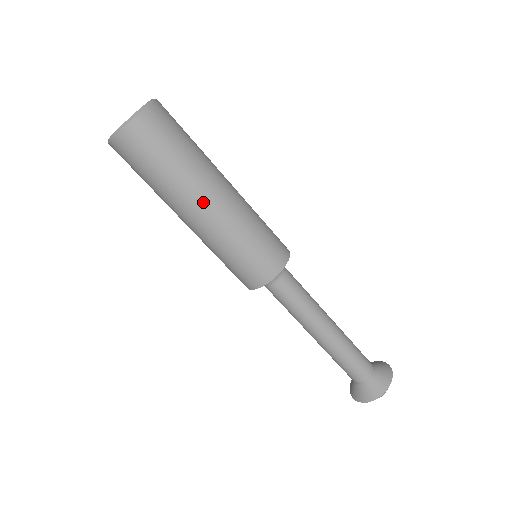
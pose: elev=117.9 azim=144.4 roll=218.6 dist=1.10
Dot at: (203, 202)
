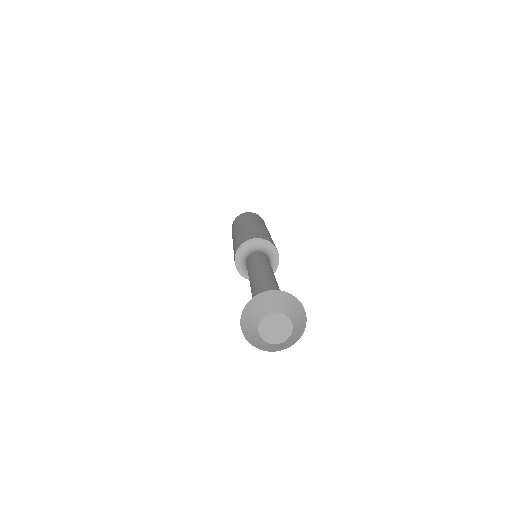
Dot at: (243, 225)
